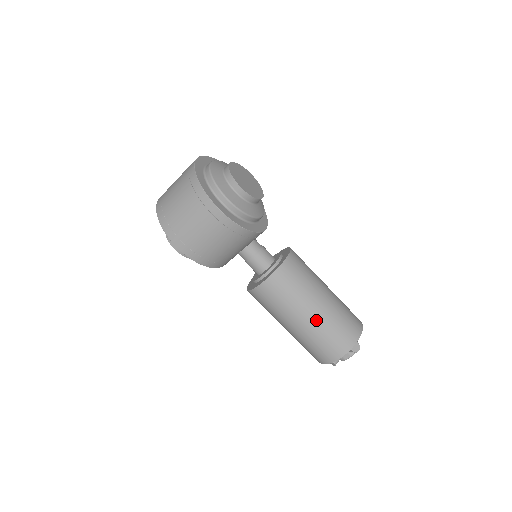
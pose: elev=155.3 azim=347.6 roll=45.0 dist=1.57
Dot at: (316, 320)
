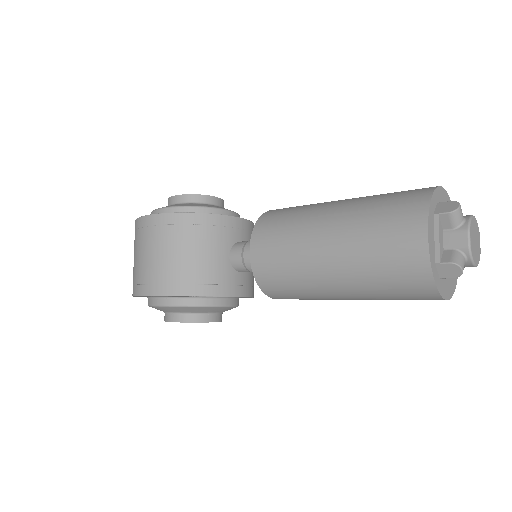
Dot at: (342, 223)
